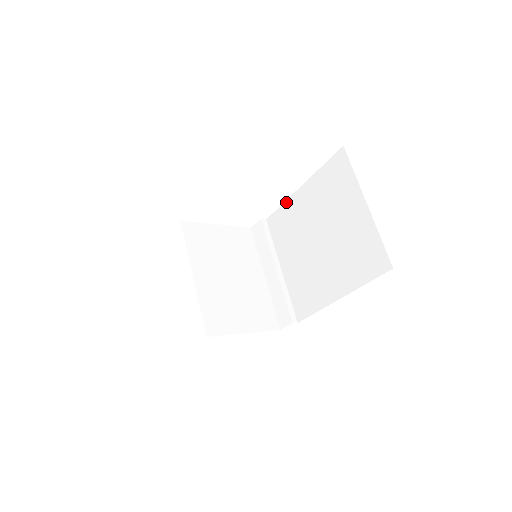
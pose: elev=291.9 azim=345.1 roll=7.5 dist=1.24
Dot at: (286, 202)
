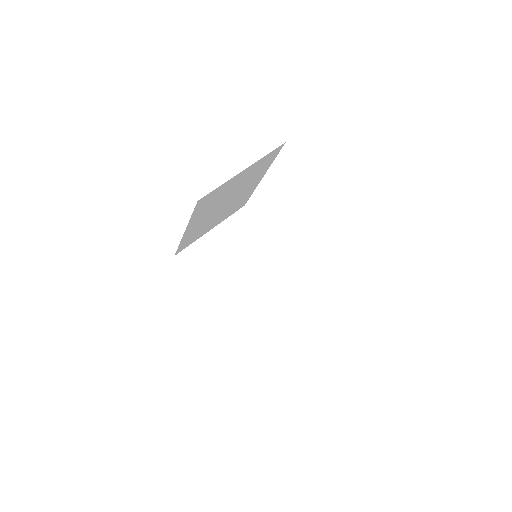
Dot at: occluded
